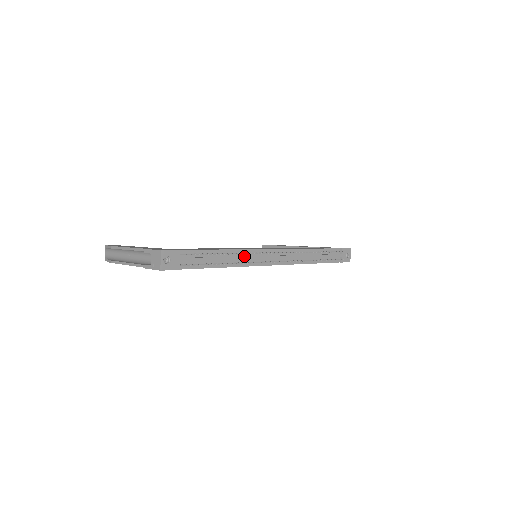
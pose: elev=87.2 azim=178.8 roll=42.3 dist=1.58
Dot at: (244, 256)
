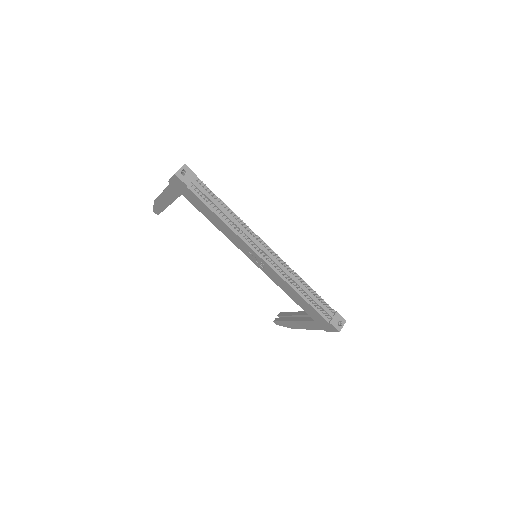
Dot at: (242, 227)
